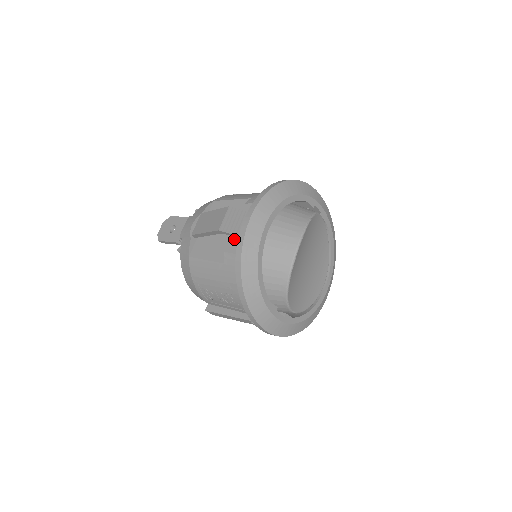
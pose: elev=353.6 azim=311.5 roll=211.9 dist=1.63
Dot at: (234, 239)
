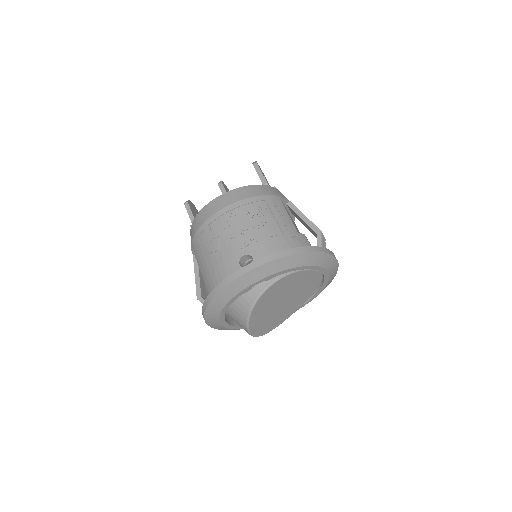
Dot at: occluded
